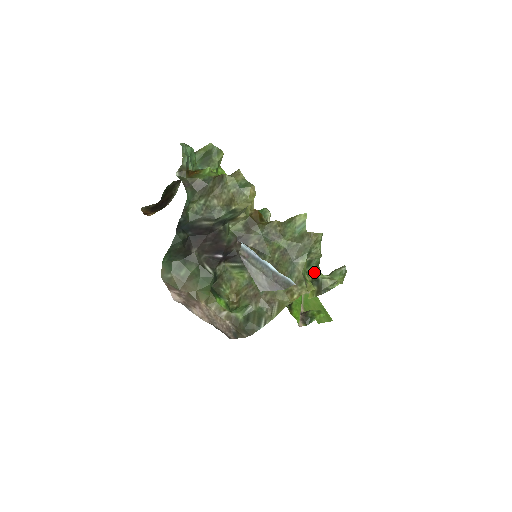
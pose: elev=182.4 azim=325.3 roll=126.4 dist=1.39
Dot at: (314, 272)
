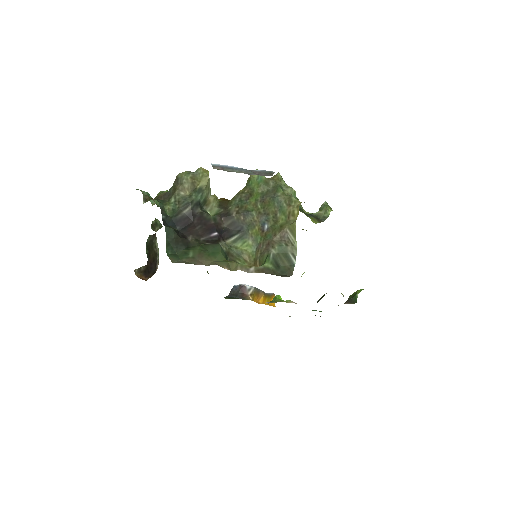
Dot at: (301, 209)
